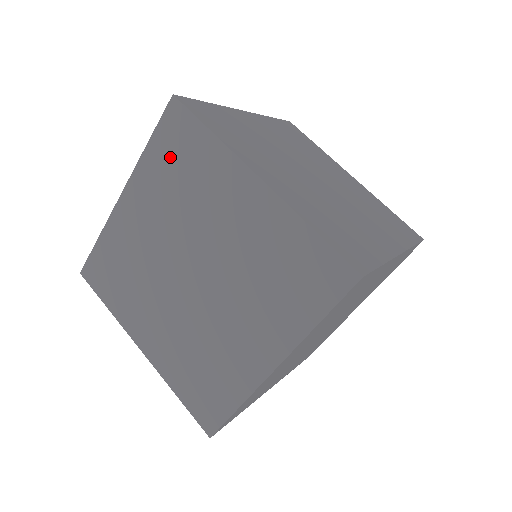
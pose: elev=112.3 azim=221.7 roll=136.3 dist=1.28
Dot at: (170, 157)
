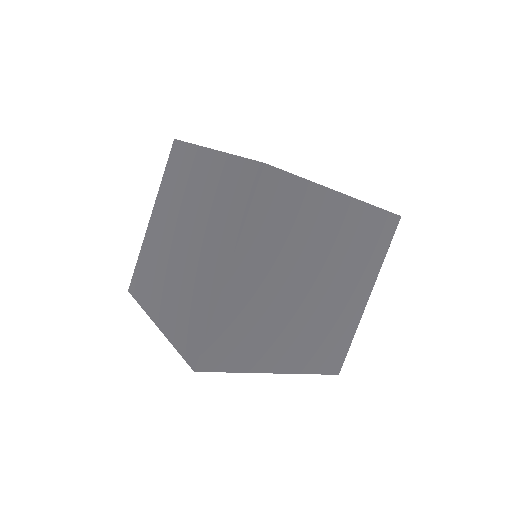
Dot at: (173, 174)
